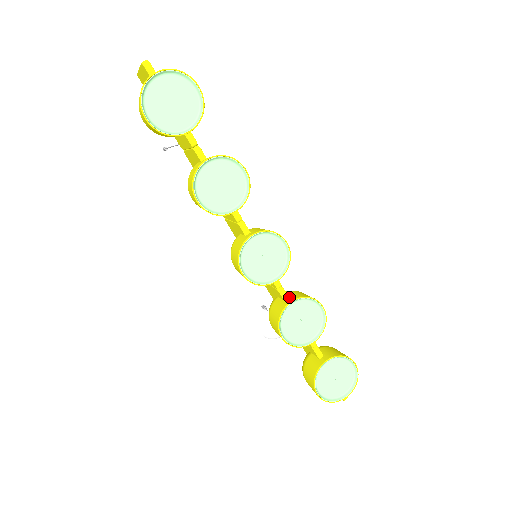
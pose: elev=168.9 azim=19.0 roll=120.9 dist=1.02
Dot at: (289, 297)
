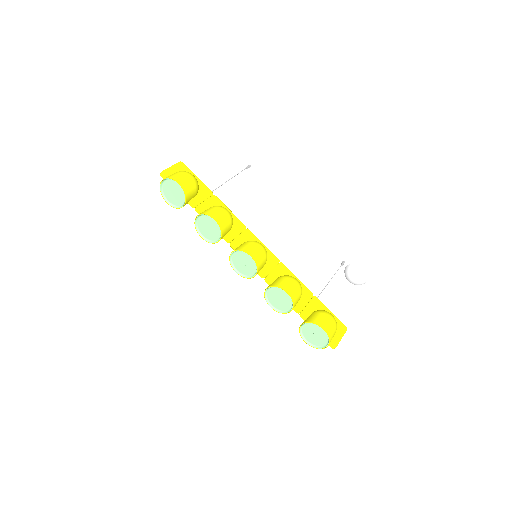
Dot at: (271, 283)
